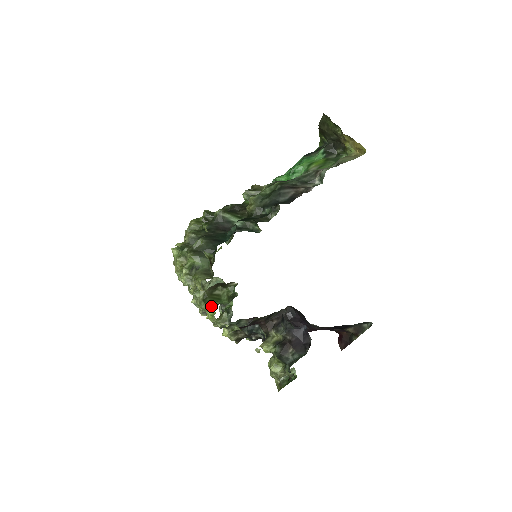
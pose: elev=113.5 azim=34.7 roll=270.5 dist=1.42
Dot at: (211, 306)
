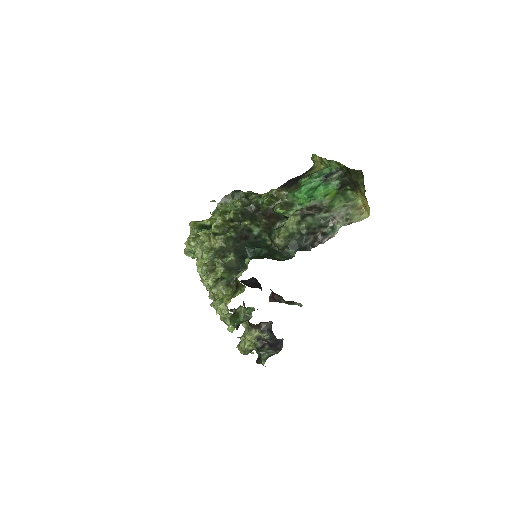
Dot at: (233, 324)
